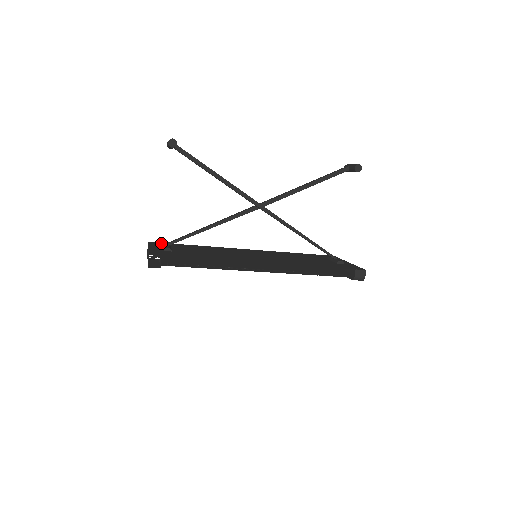
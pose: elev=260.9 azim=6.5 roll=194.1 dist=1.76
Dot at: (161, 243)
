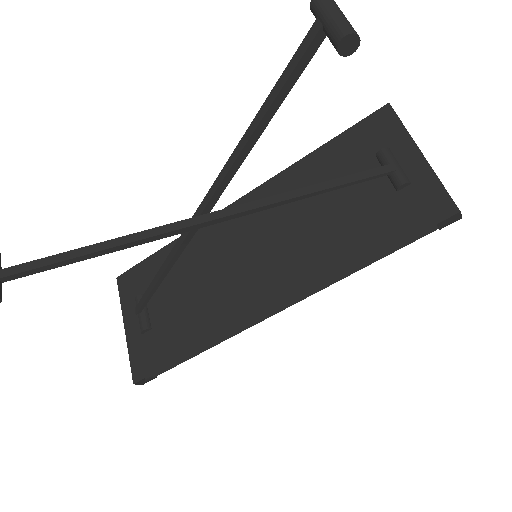
Dot at: (130, 275)
